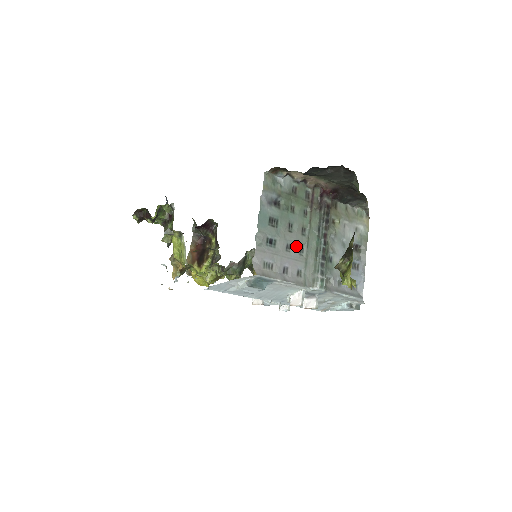
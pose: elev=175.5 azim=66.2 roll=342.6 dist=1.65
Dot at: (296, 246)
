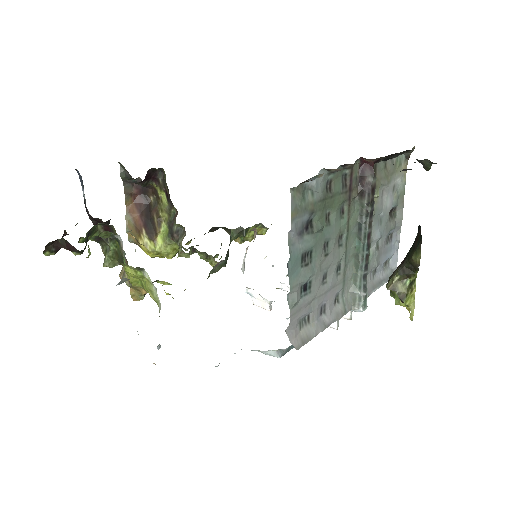
Dot at: (333, 269)
